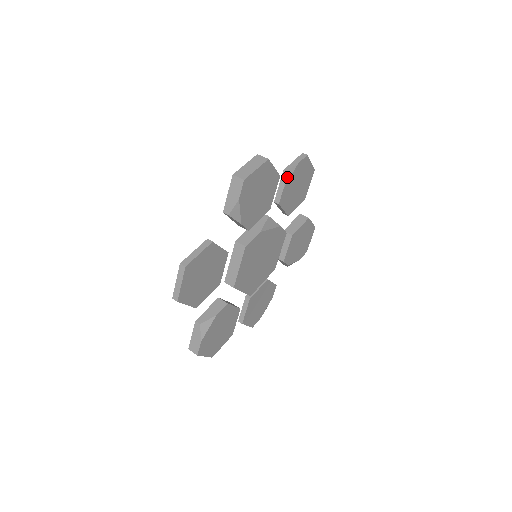
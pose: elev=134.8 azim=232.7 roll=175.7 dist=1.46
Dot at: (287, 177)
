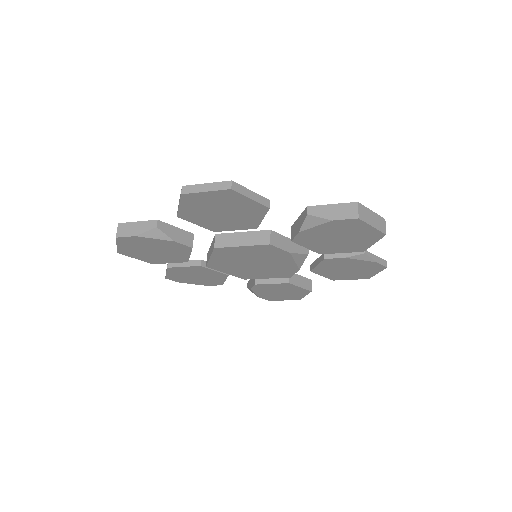
Dot at: (359, 256)
